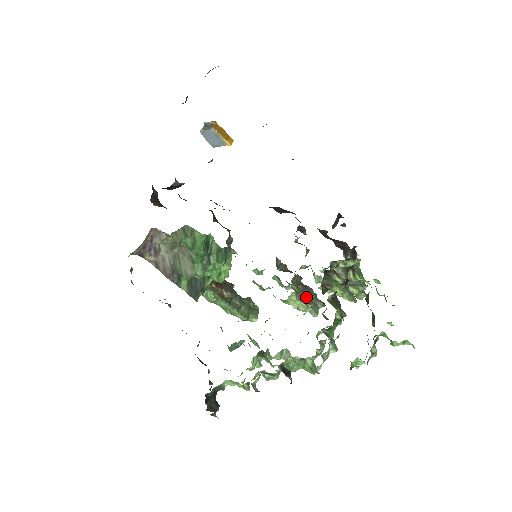
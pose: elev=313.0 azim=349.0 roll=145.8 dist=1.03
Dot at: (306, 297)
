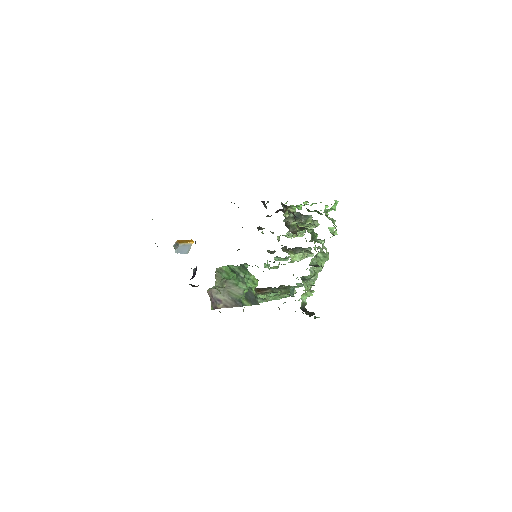
Dot at: occluded
